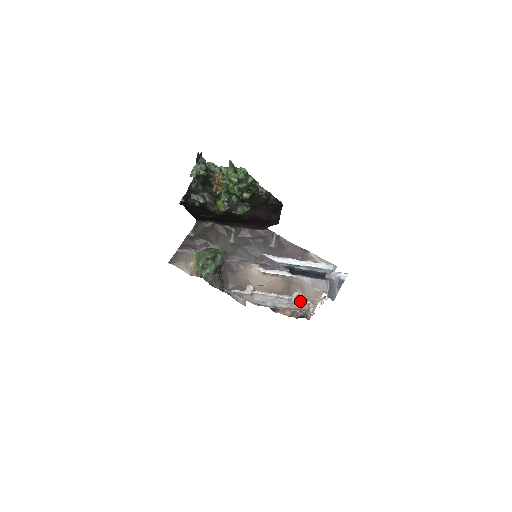
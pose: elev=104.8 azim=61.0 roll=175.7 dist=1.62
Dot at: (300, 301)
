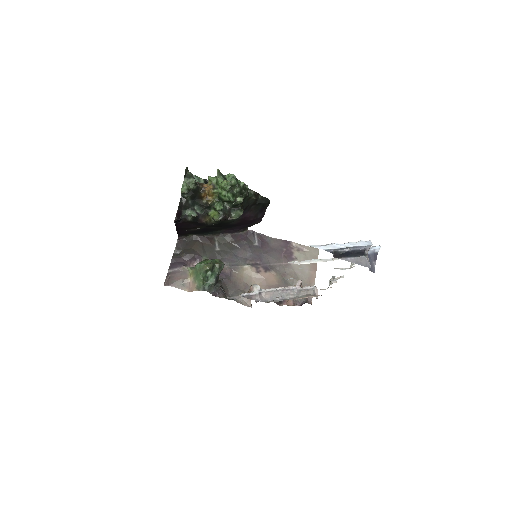
Dot at: (305, 288)
